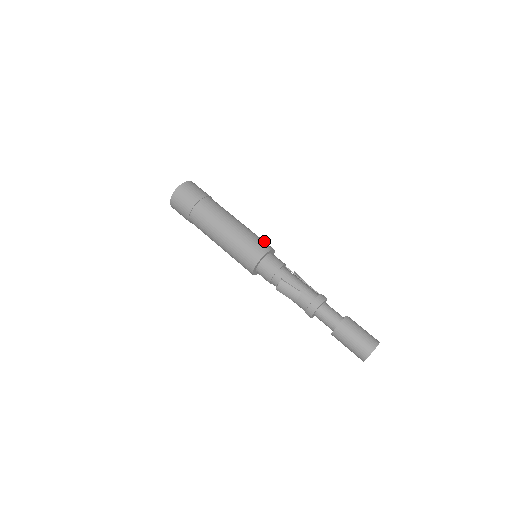
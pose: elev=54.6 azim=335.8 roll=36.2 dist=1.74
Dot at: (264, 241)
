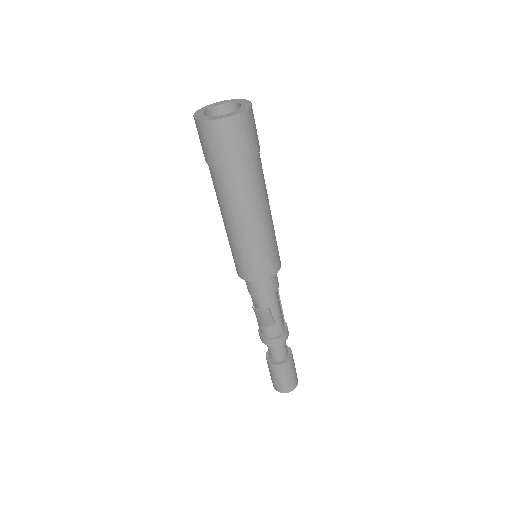
Dot at: occluded
